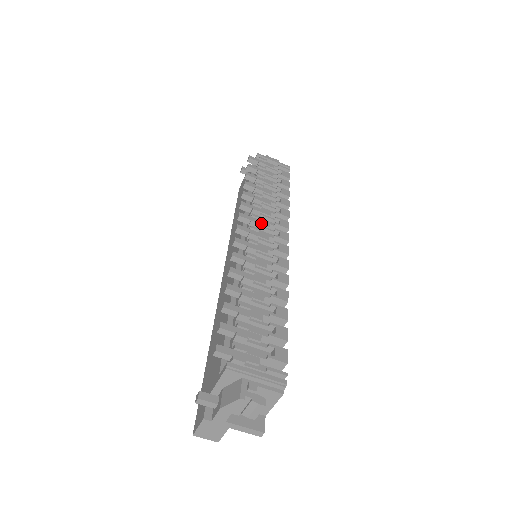
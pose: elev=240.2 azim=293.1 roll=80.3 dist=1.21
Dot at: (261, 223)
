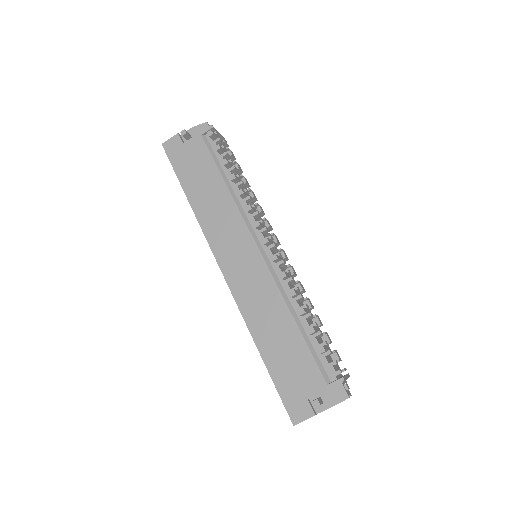
Dot at: occluded
